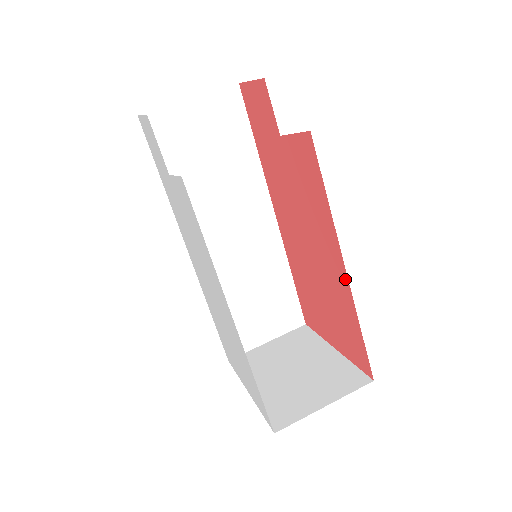
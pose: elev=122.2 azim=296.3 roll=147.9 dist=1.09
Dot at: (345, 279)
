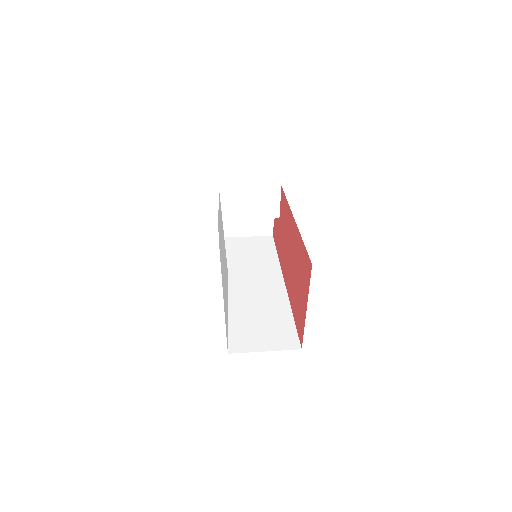
Dot at: (296, 226)
